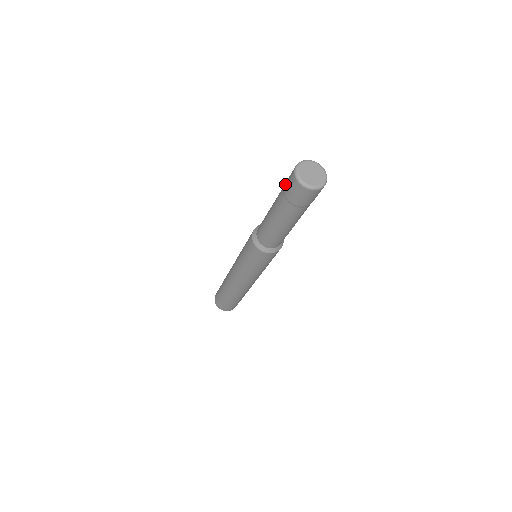
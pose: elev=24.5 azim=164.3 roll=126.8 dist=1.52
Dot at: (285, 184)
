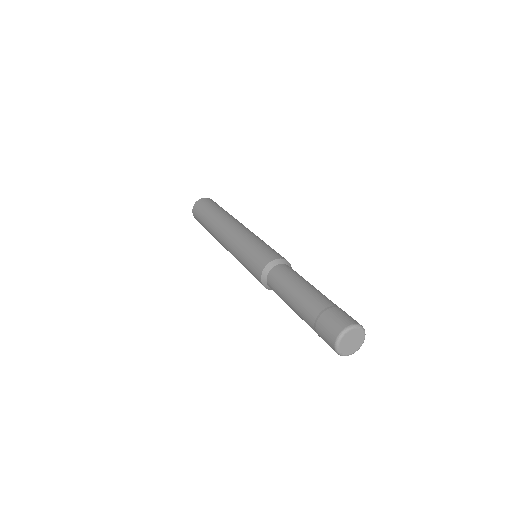
Dot at: occluded
